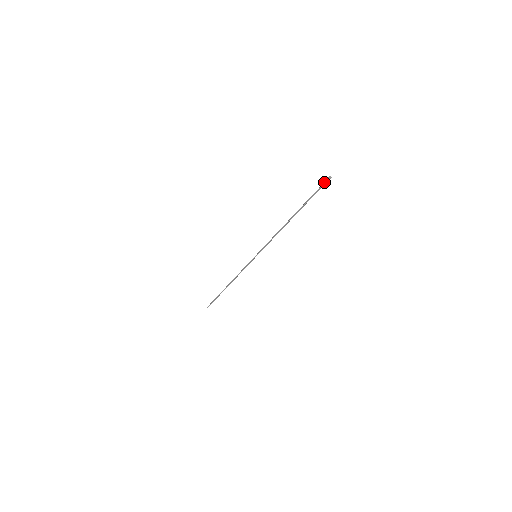
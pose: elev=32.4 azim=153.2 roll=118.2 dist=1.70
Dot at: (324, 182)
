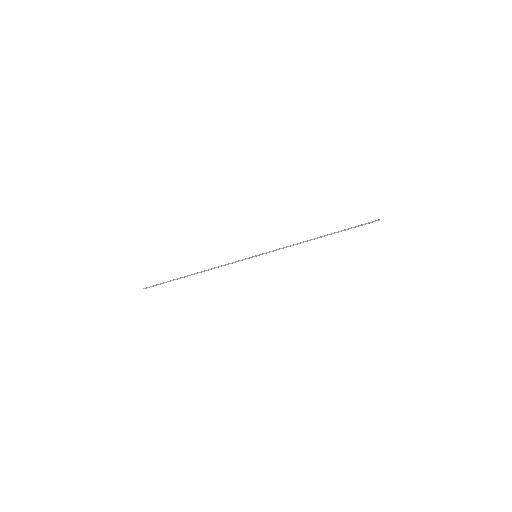
Dot at: (373, 221)
